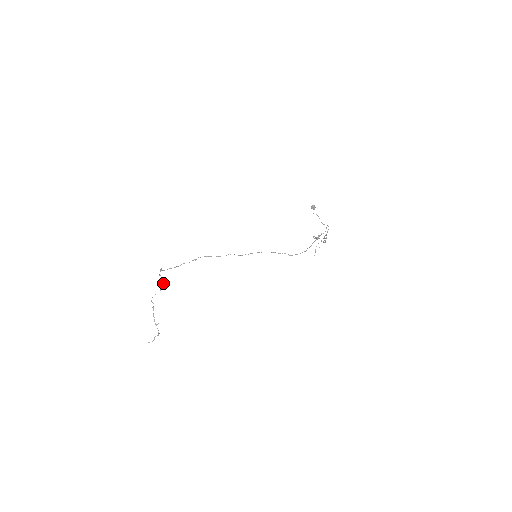
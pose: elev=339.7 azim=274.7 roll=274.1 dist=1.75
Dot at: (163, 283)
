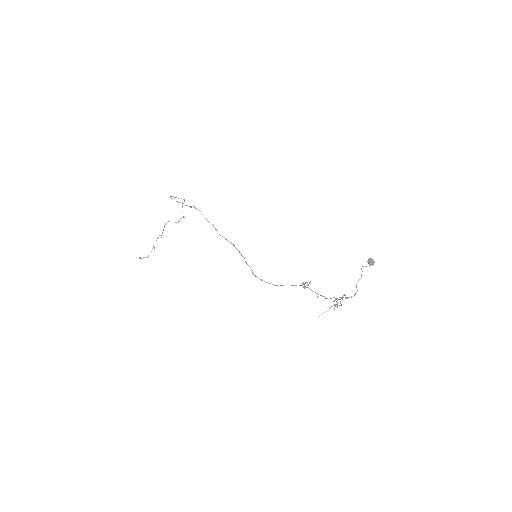
Dot at: occluded
